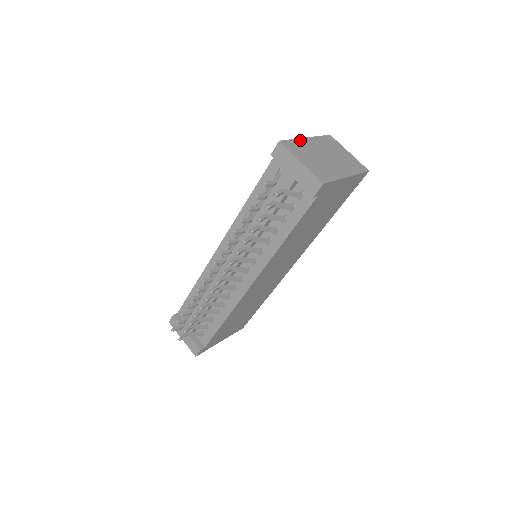
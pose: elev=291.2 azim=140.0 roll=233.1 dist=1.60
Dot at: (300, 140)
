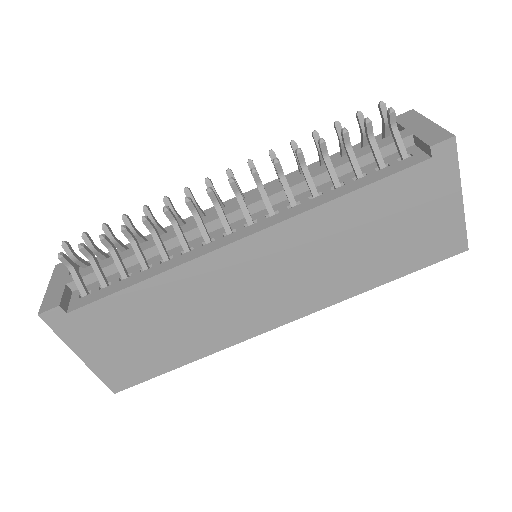
Dot at: occluded
